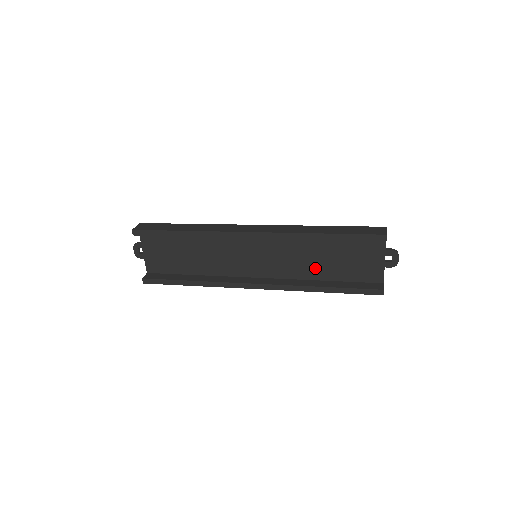
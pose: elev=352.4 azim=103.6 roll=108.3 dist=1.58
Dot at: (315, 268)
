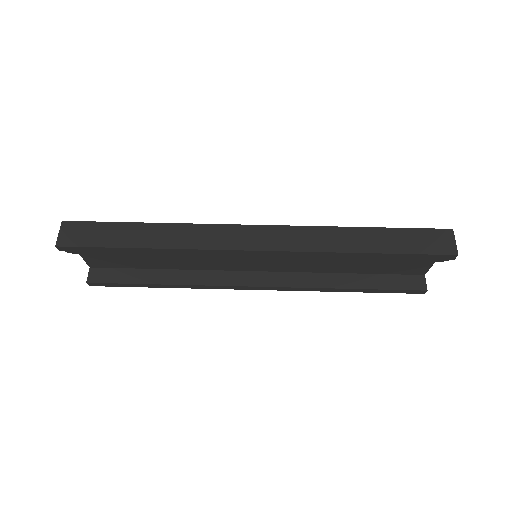
Dot at: (339, 265)
